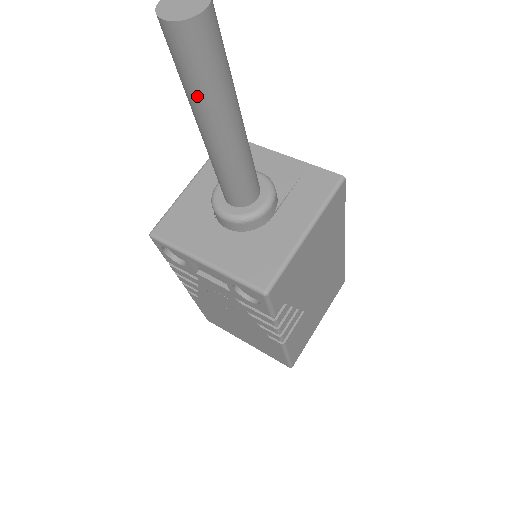
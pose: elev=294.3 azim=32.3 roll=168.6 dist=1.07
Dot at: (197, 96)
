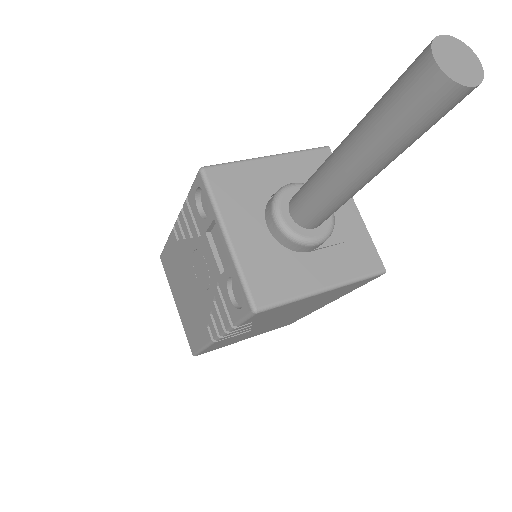
Dot at: (378, 130)
